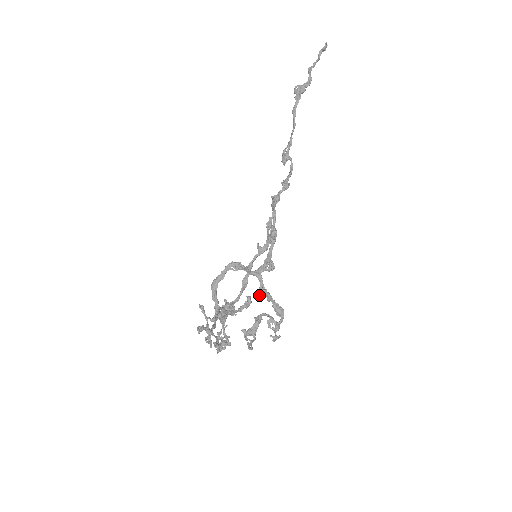
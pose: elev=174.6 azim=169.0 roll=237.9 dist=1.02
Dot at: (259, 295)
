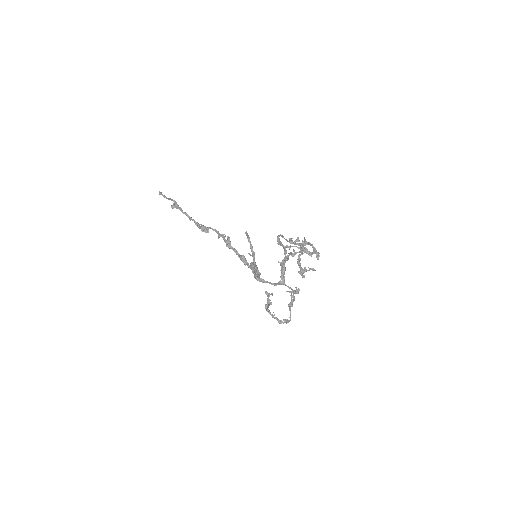
Dot at: occluded
